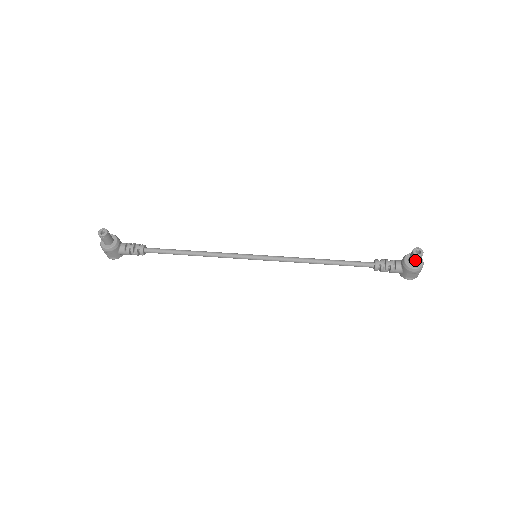
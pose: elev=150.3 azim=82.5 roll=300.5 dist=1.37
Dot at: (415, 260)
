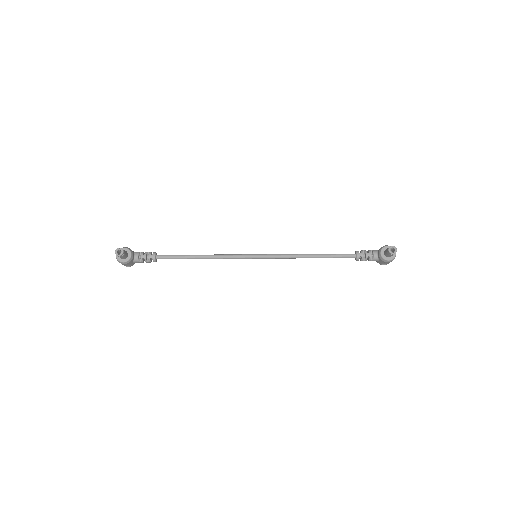
Dot at: (390, 255)
